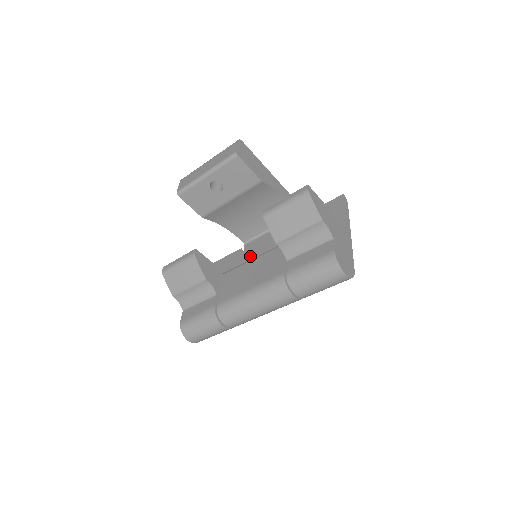
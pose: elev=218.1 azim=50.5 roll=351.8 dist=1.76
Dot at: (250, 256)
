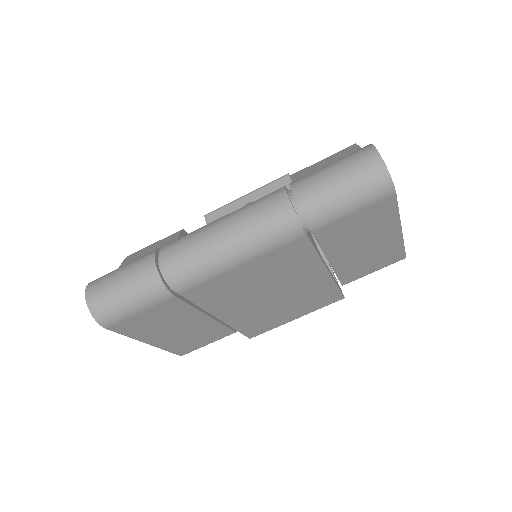
Dot at: occluded
